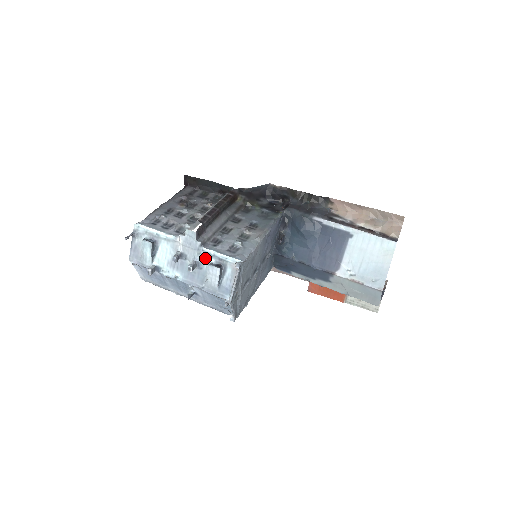
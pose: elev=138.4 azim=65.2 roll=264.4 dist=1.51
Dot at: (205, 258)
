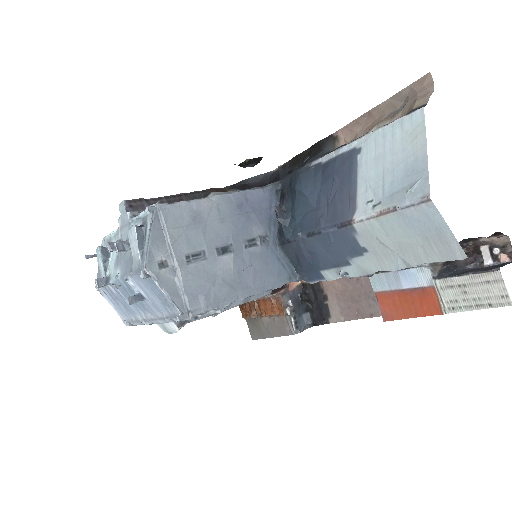
Dot at: occluded
